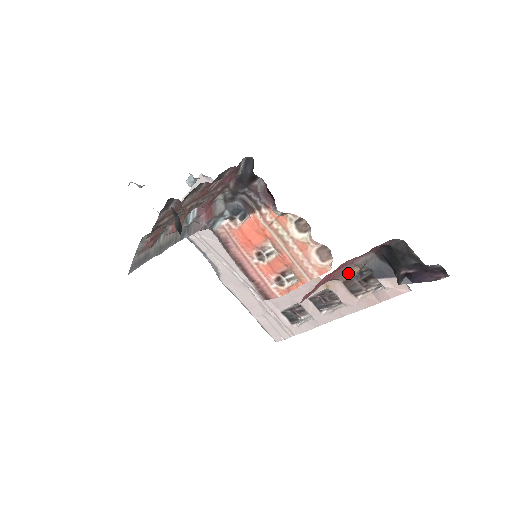
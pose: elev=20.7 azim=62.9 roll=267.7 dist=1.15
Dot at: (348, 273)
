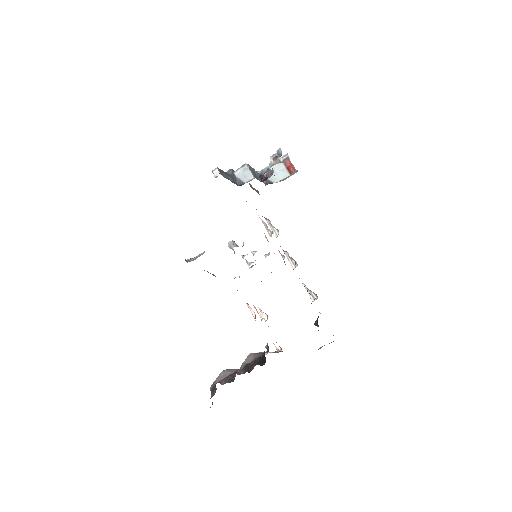
Dot at: occluded
